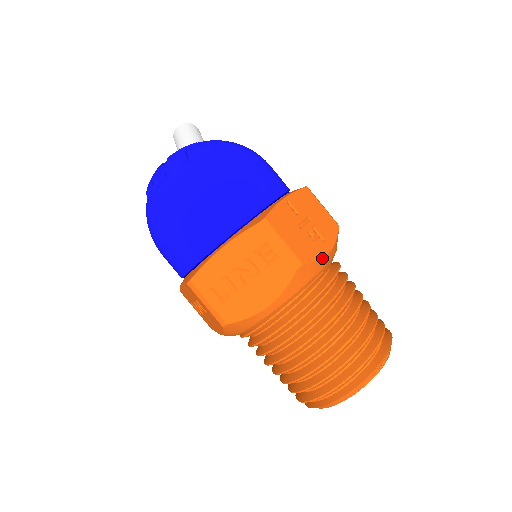
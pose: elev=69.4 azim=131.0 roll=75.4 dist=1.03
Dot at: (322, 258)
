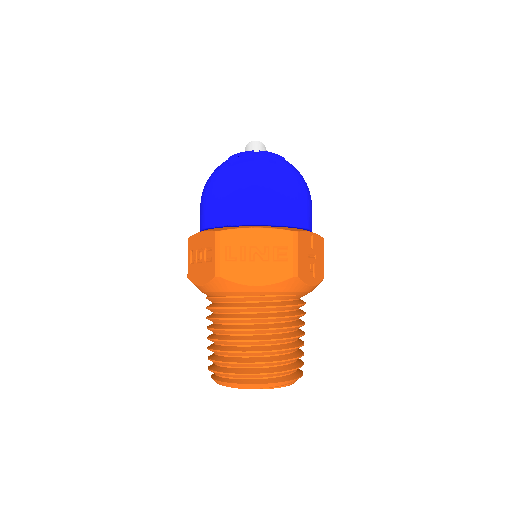
Dot at: (307, 285)
